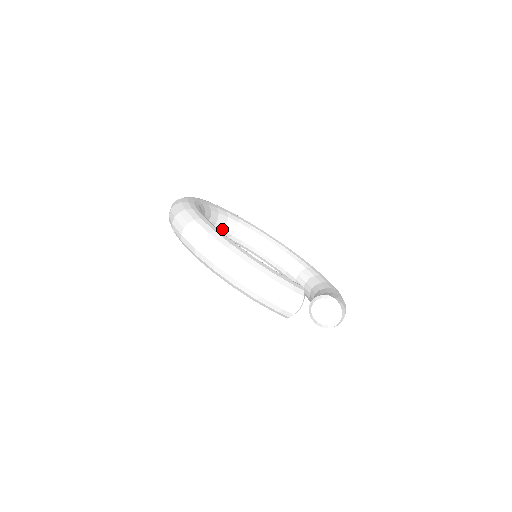
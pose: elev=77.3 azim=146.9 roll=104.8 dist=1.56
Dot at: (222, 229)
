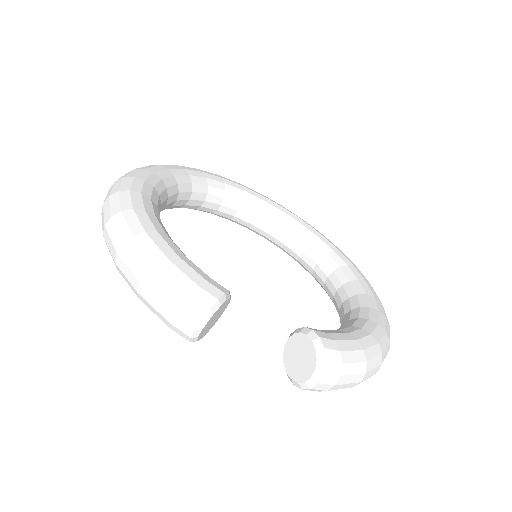
Dot at: (252, 222)
